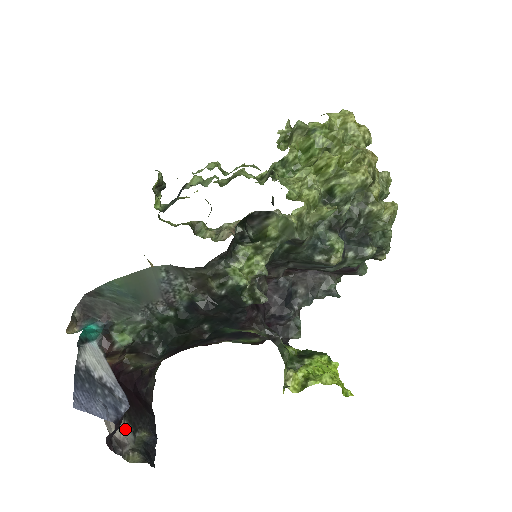
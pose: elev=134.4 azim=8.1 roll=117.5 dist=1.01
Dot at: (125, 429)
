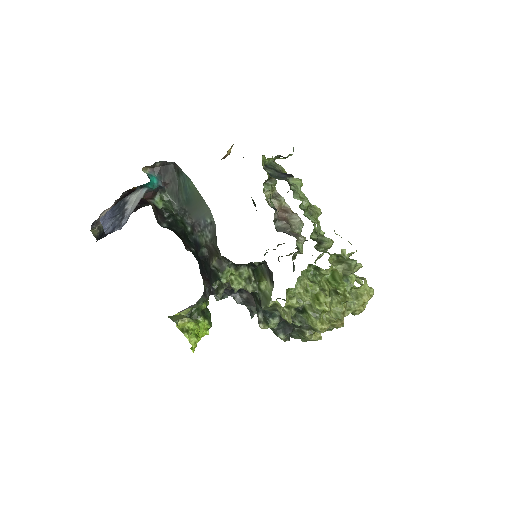
Dot at: occluded
